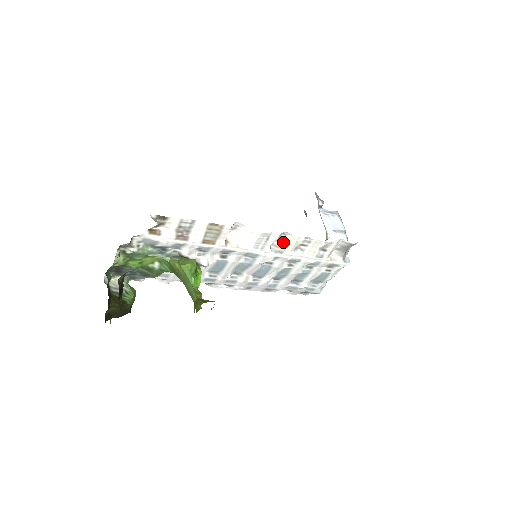
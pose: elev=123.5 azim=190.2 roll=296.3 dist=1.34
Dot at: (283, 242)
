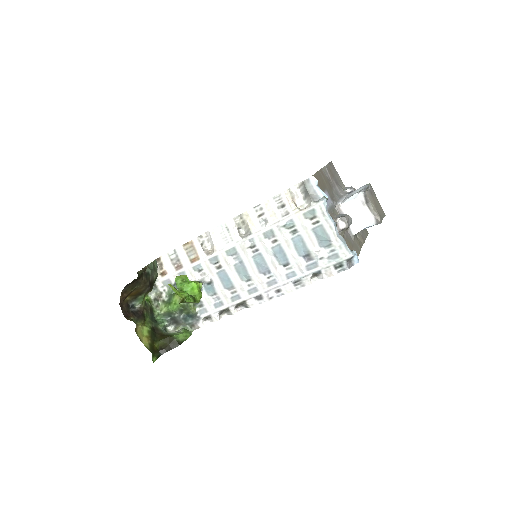
Dot at: (246, 225)
